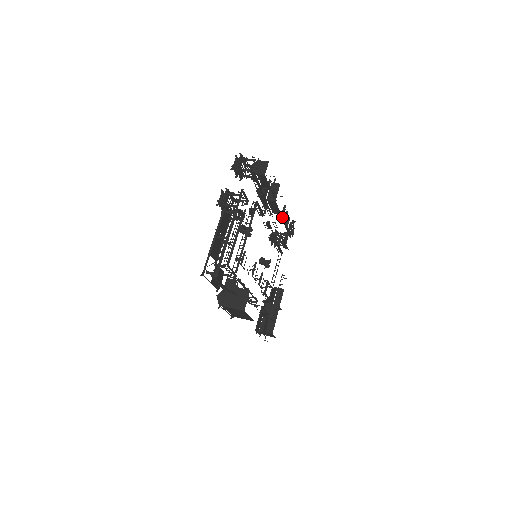
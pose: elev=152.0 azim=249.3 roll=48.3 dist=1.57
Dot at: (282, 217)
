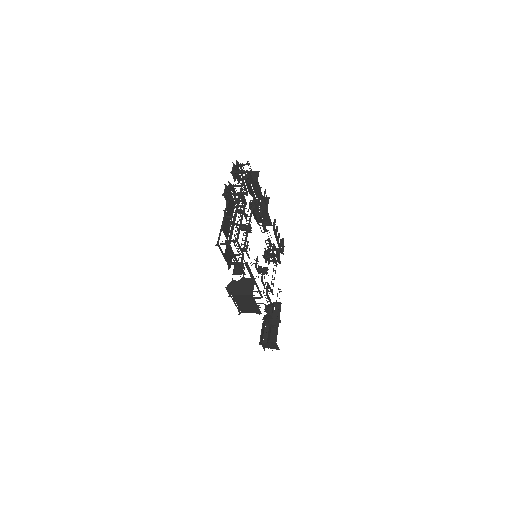
Dot at: (274, 229)
